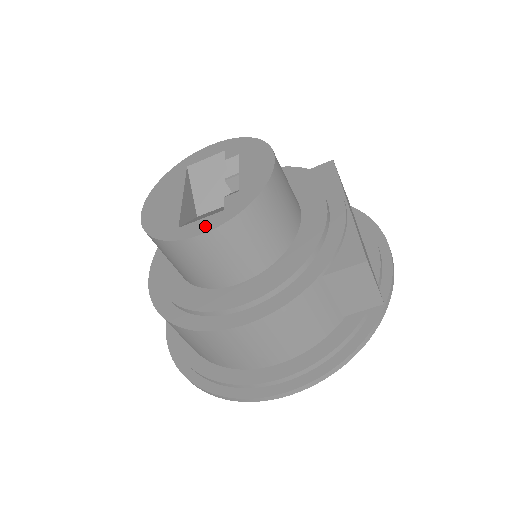
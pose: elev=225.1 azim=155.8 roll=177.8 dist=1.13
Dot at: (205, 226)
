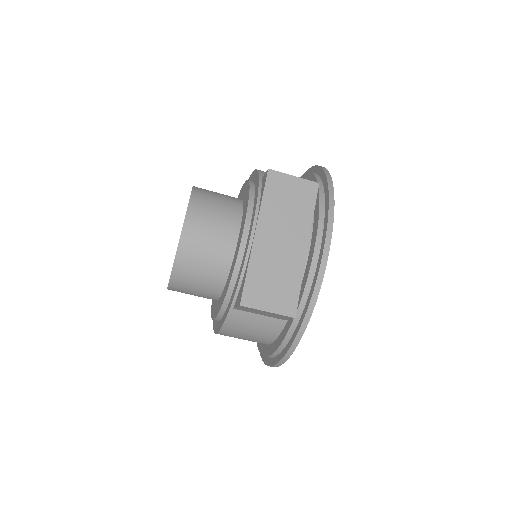
Dot at: occluded
